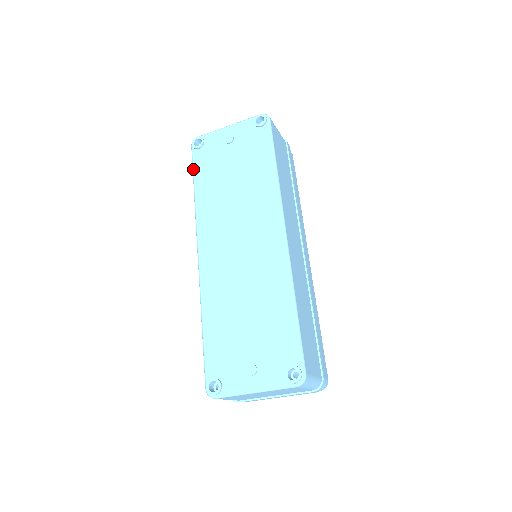
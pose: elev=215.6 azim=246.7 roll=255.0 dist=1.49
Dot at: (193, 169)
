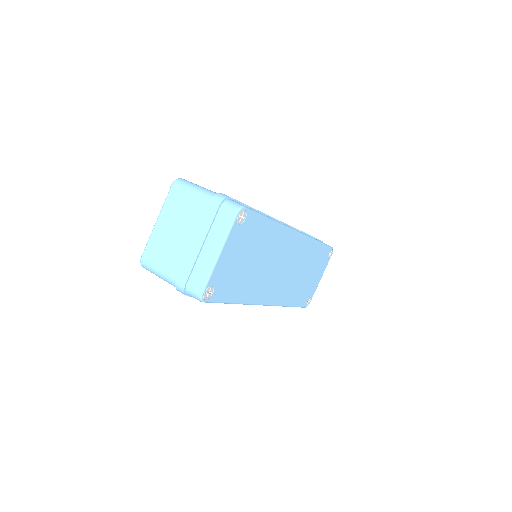
Dot at: occluded
